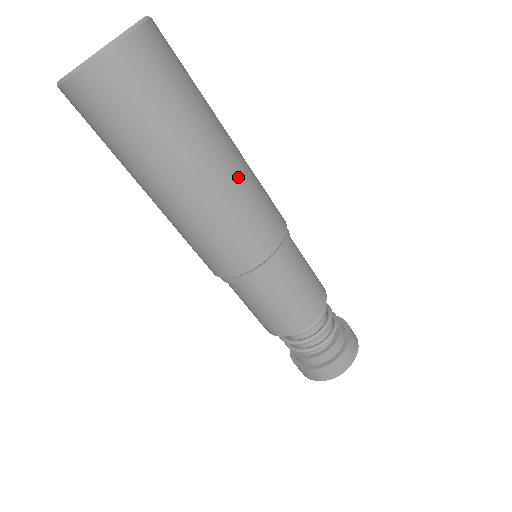
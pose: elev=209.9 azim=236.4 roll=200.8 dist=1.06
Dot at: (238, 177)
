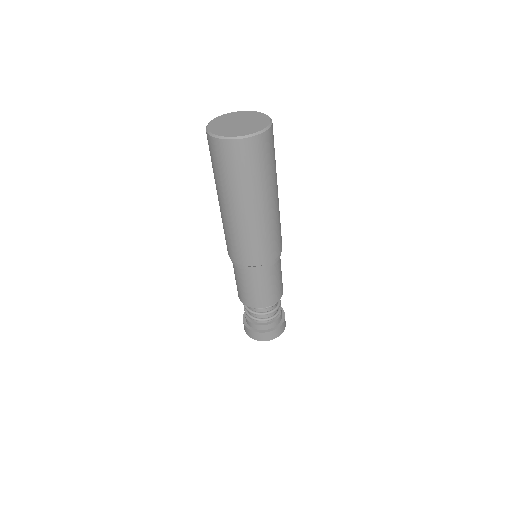
Dot at: (278, 211)
